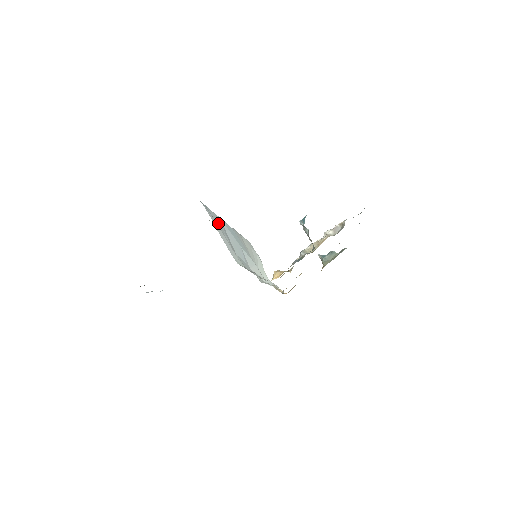
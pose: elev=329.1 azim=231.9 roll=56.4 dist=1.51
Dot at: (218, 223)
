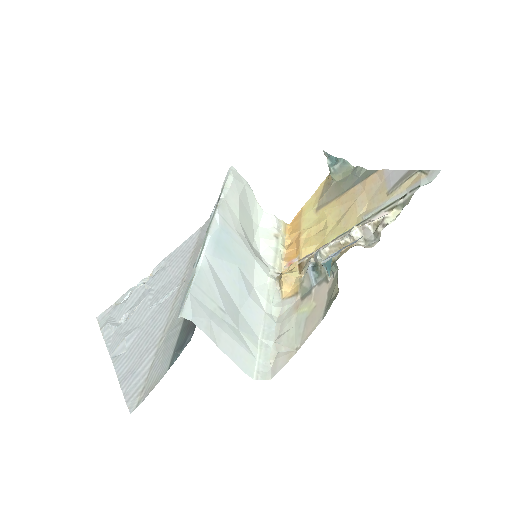
Dot at: (211, 300)
